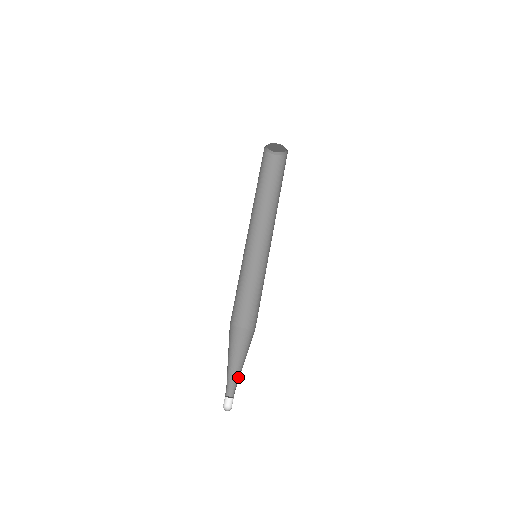
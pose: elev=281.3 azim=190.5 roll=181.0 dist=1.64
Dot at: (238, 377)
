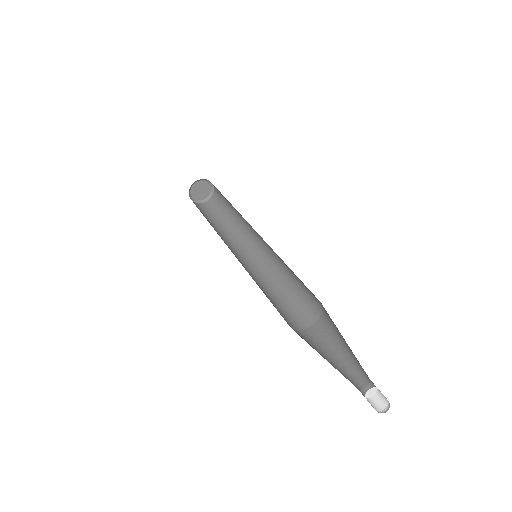
Dot at: (357, 366)
